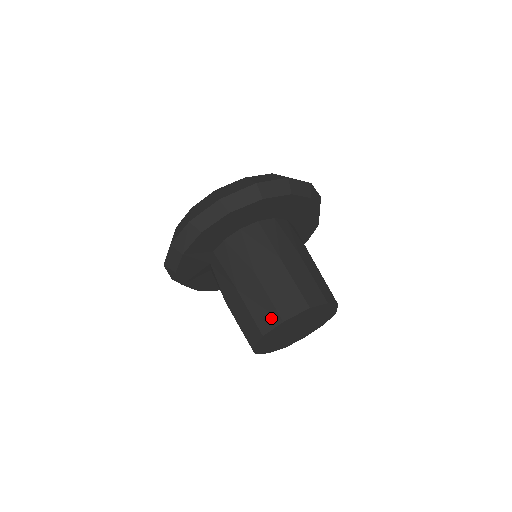
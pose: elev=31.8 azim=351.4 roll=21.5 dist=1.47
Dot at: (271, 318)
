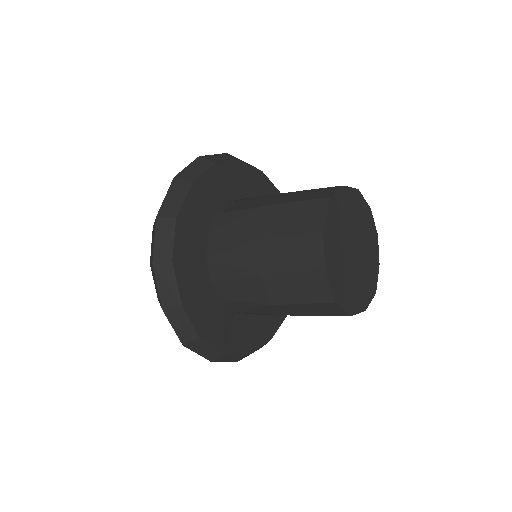
Dot at: (311, 246)
